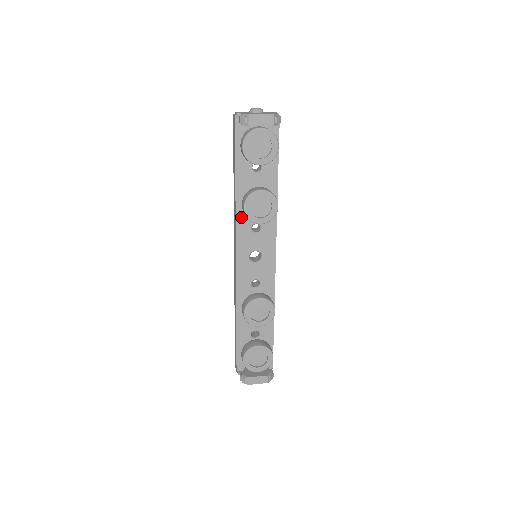
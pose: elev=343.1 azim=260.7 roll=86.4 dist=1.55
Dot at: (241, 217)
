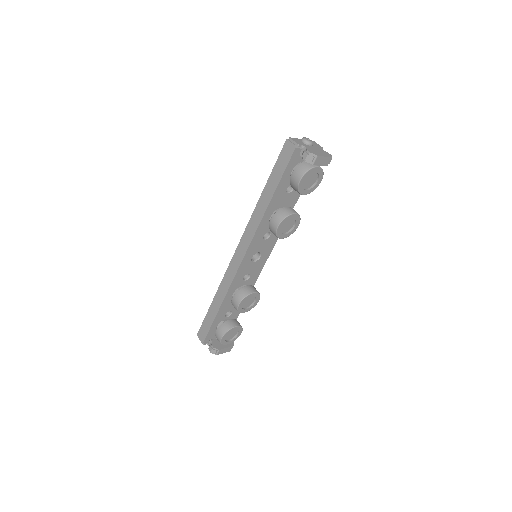
Dot at: (261, 227)
